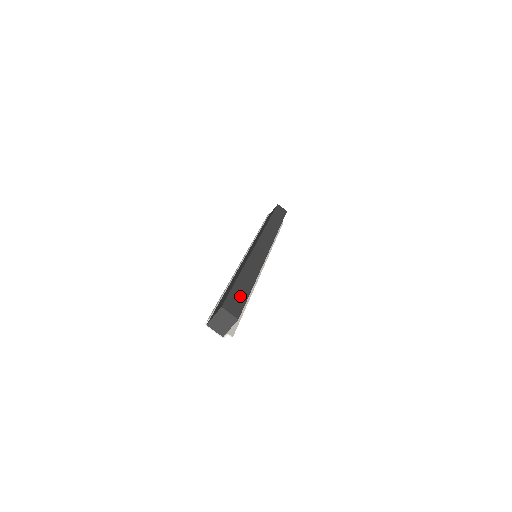
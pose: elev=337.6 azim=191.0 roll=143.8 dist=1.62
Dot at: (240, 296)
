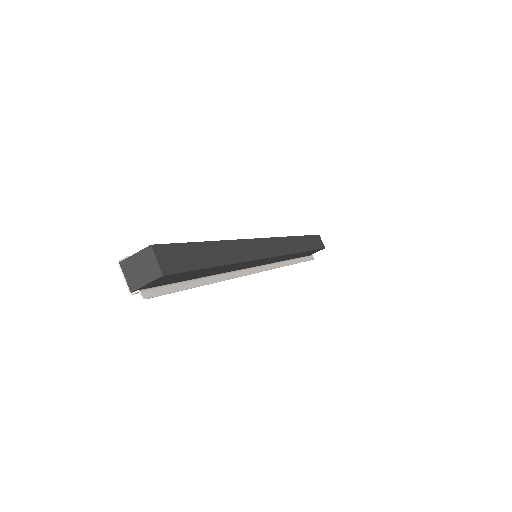
Dot at: (192, 258)
